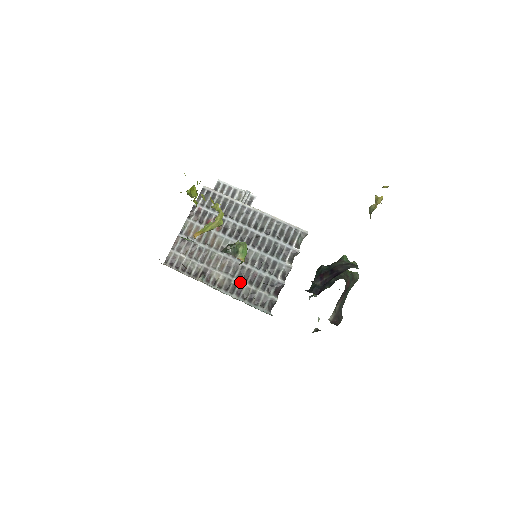
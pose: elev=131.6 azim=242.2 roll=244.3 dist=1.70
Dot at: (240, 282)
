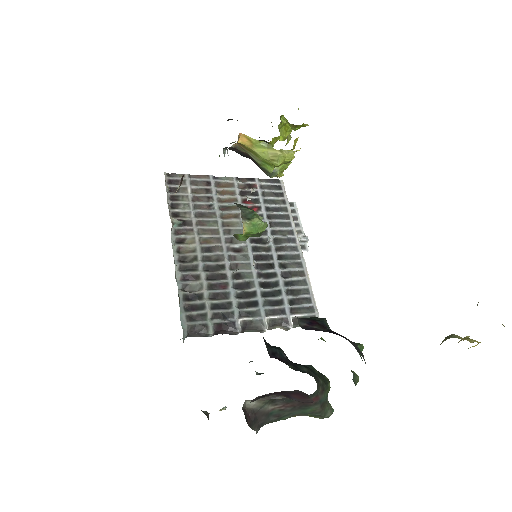
Dot at: (202, 272)
